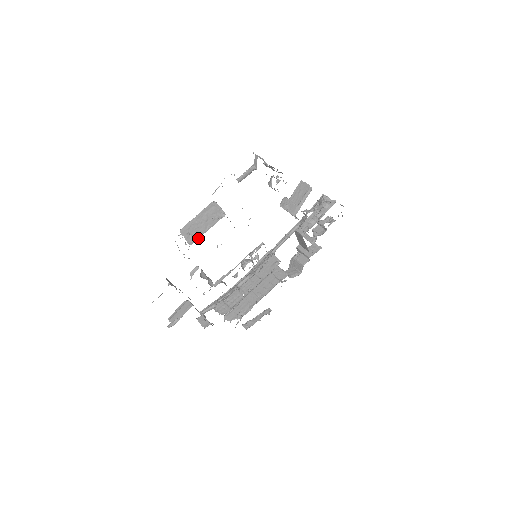
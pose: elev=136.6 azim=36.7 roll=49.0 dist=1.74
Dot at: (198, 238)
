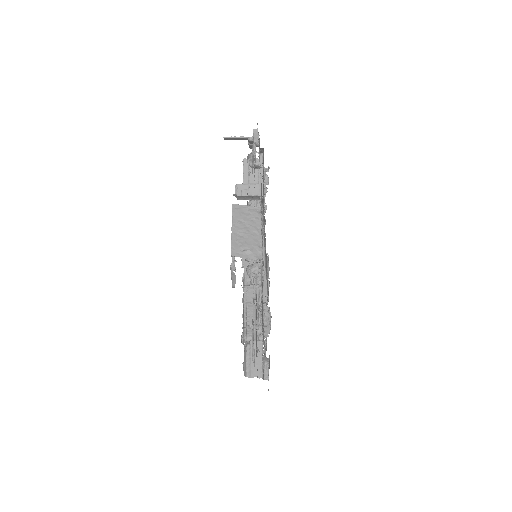
Dot at: (261, 247)
